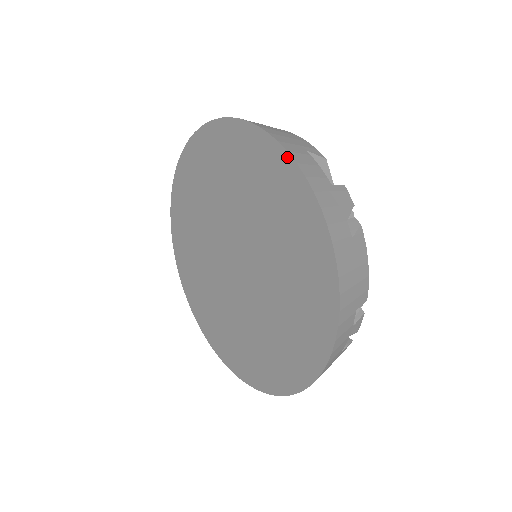
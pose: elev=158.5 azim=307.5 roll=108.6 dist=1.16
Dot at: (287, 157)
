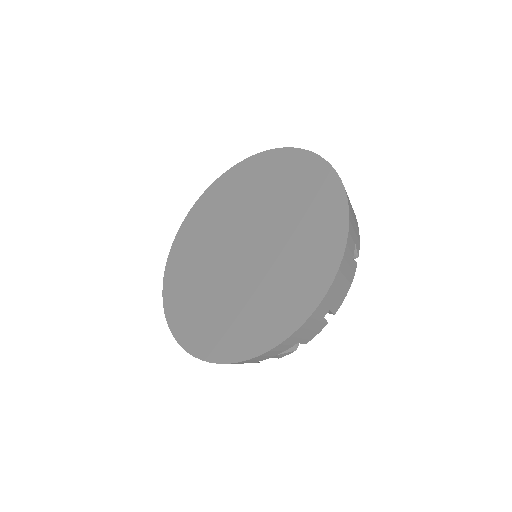
Dot at: (233, 168)
